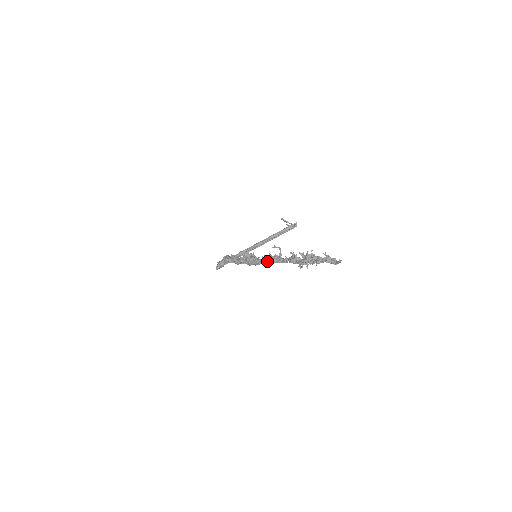
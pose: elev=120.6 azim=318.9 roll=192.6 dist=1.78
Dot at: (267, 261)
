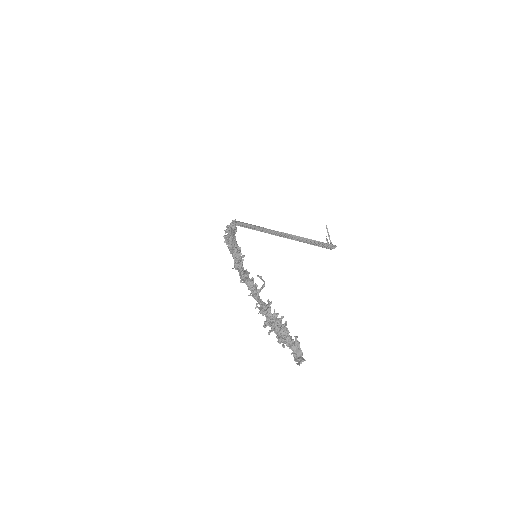
Dot at: occluded
